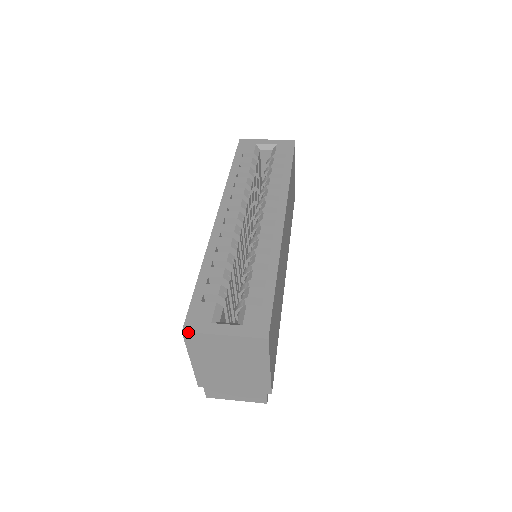
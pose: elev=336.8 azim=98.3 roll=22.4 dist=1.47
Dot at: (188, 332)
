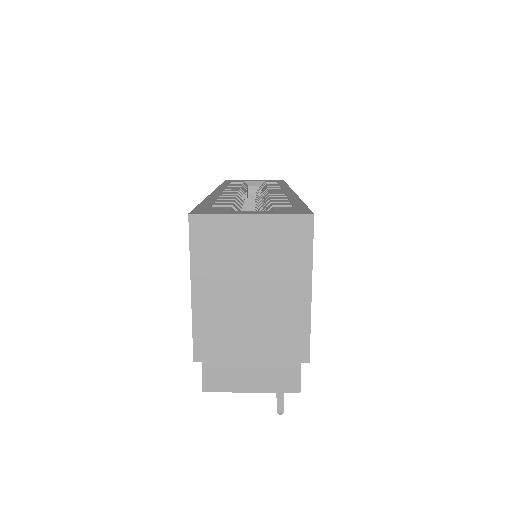
Dot at: (198, 214)
